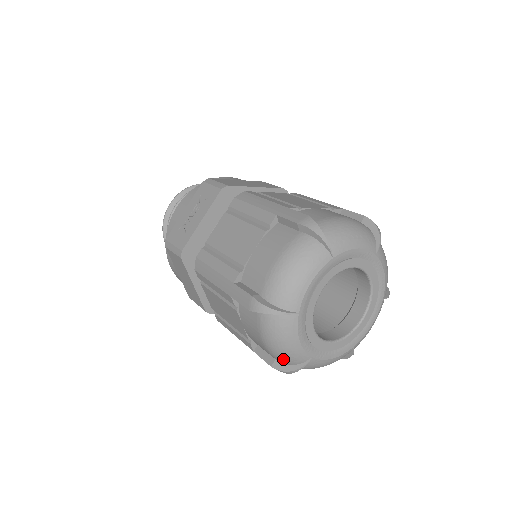
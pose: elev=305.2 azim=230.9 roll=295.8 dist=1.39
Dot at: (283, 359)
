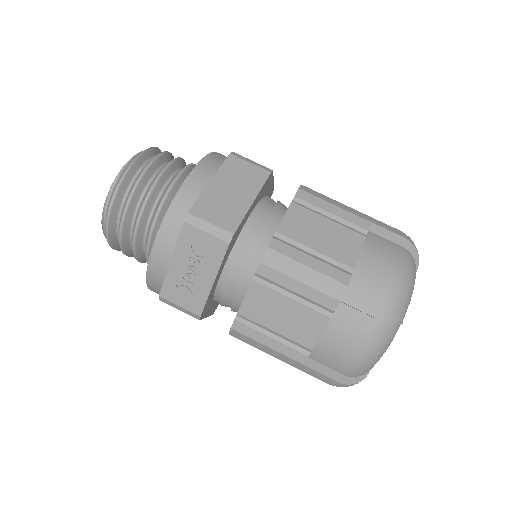
Dot at: occluded
